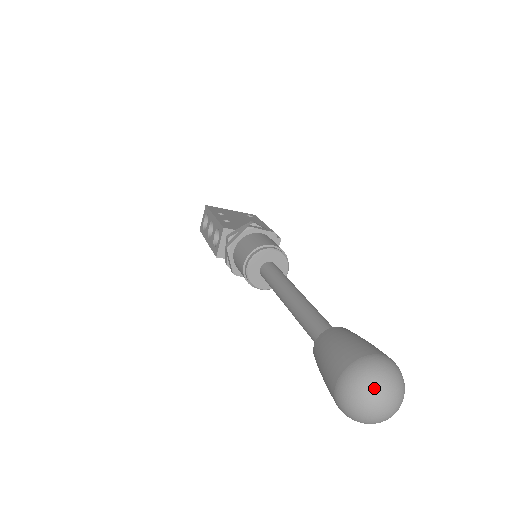
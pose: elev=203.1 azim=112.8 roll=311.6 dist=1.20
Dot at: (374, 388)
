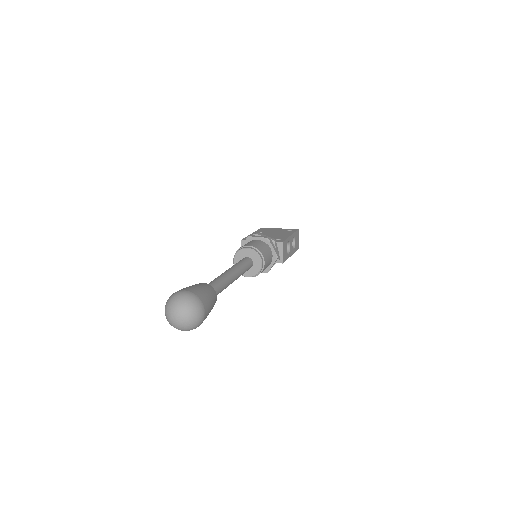
Dot at: (169, 306)
